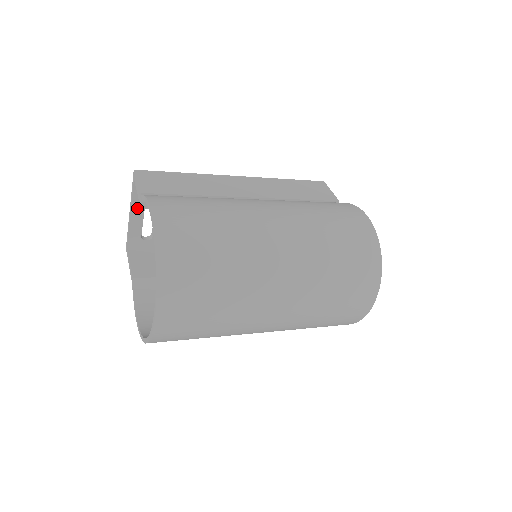
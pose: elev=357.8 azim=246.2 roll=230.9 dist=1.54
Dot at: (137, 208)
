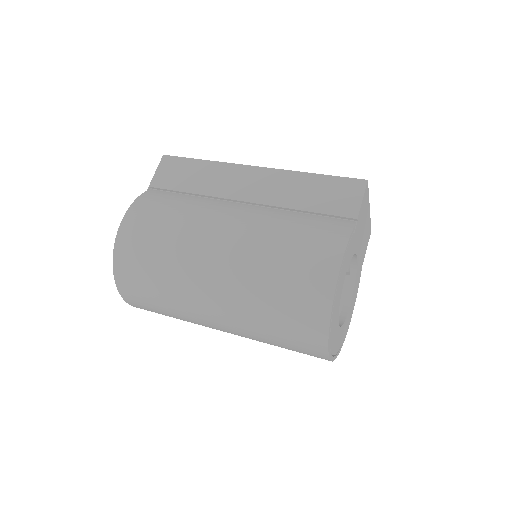
Dot at: occluded
